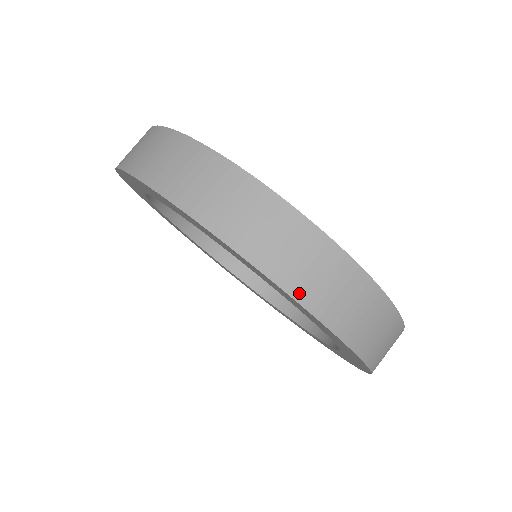
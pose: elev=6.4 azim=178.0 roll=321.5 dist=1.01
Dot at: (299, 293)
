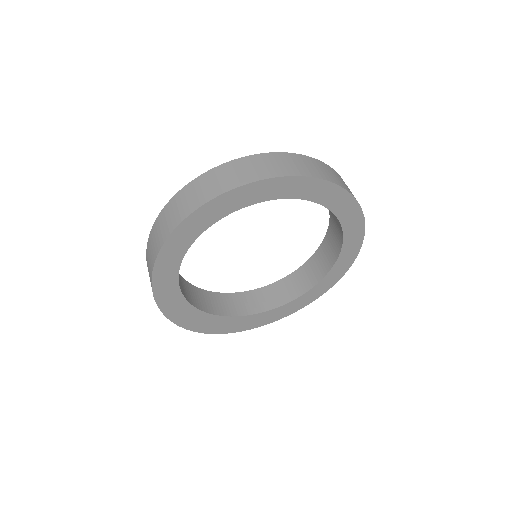
Dot at: (351, 193)
